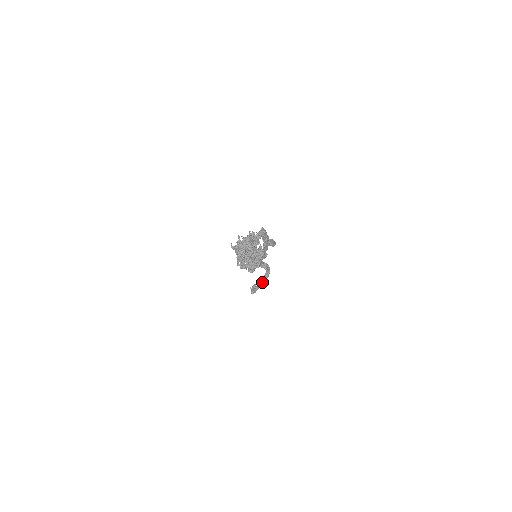
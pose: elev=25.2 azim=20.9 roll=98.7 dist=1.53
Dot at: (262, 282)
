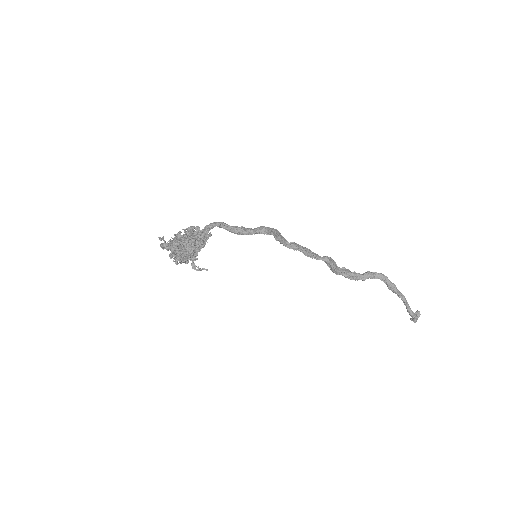
Dot at: (399, 297)
